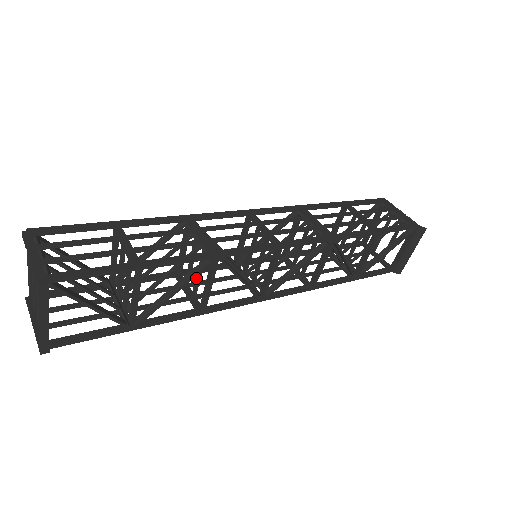
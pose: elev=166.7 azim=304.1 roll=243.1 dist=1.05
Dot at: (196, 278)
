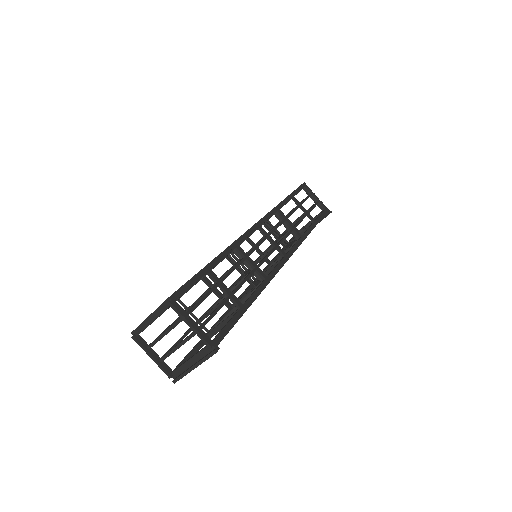
Dot at: occluded
